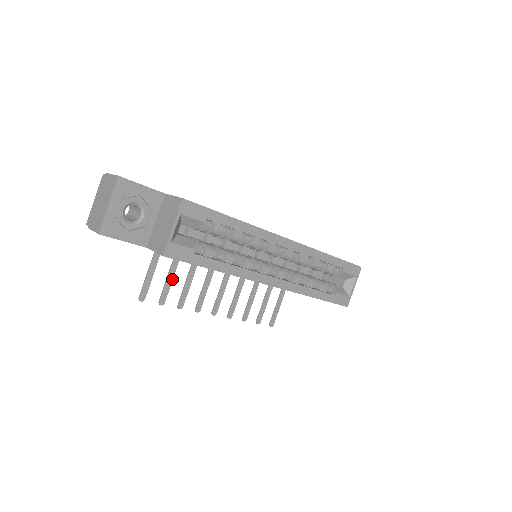
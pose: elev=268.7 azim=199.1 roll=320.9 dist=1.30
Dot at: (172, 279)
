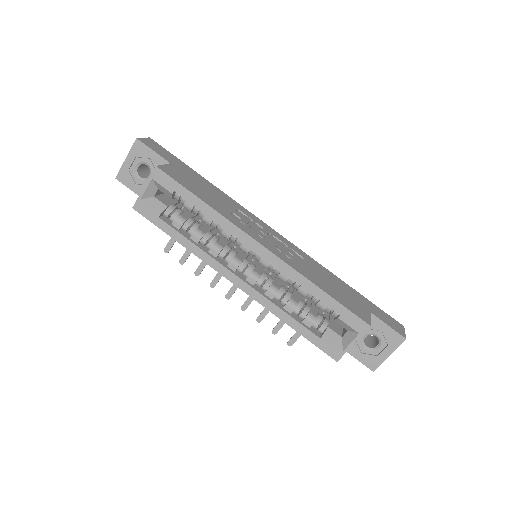
Dot at: occluded
